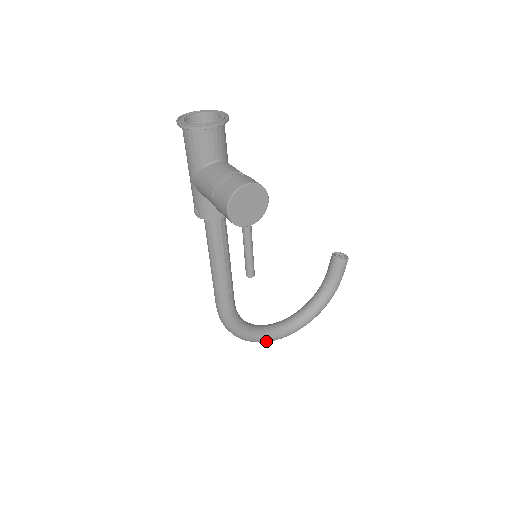
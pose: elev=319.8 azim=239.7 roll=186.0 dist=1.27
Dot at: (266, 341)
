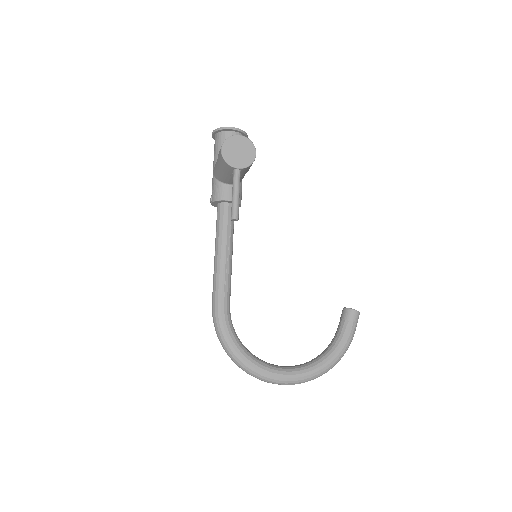
Dot at: (258, 373)
